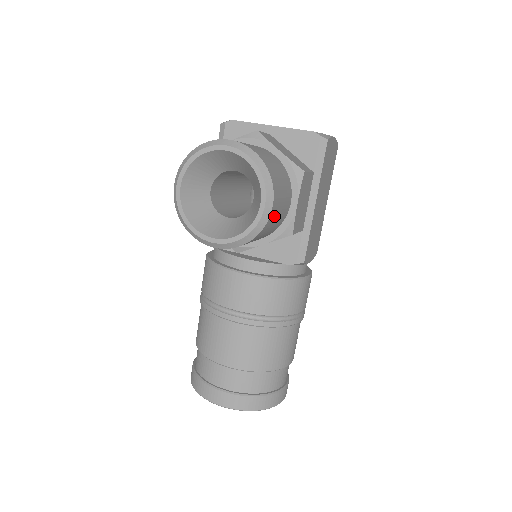
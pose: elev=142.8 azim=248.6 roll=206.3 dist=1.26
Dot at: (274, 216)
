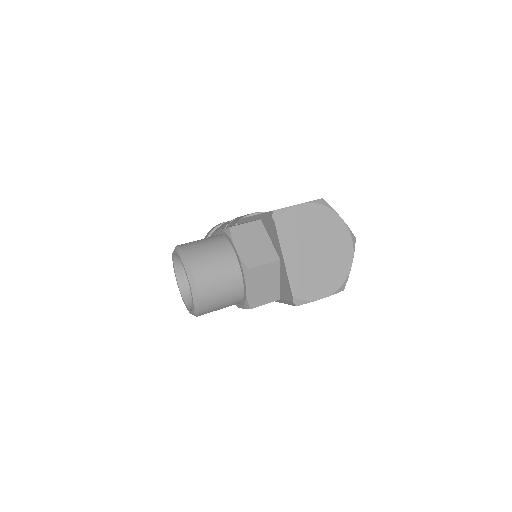
Dot at: occluded
